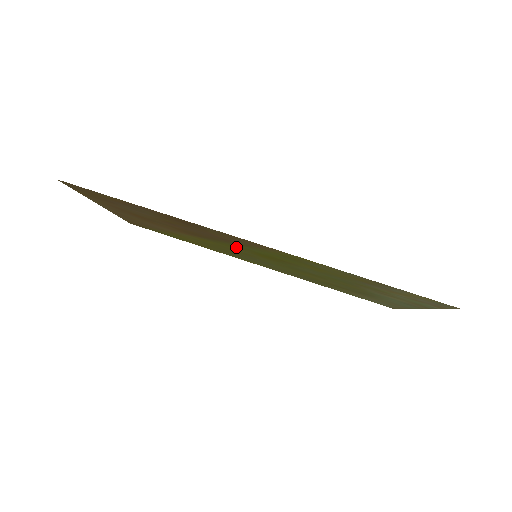
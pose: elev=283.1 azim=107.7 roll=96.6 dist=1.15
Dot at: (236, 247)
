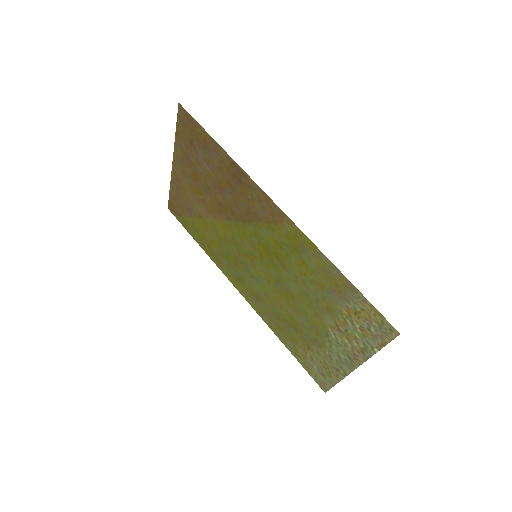
Dot at: (249, 235)
